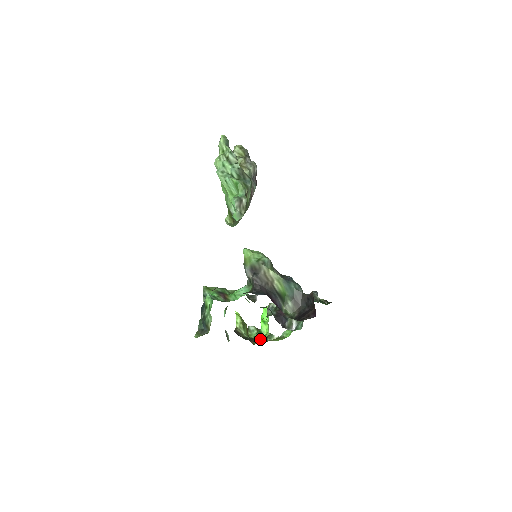
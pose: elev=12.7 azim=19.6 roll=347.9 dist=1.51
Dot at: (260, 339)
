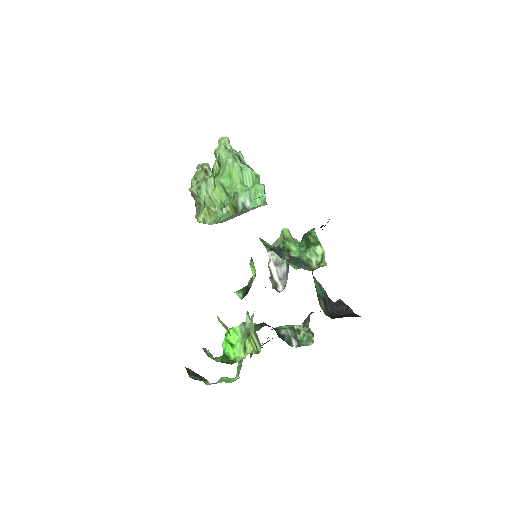
Dot at: (251, 352)
